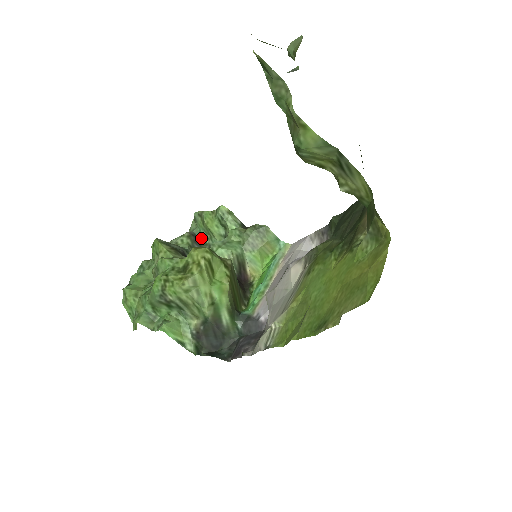
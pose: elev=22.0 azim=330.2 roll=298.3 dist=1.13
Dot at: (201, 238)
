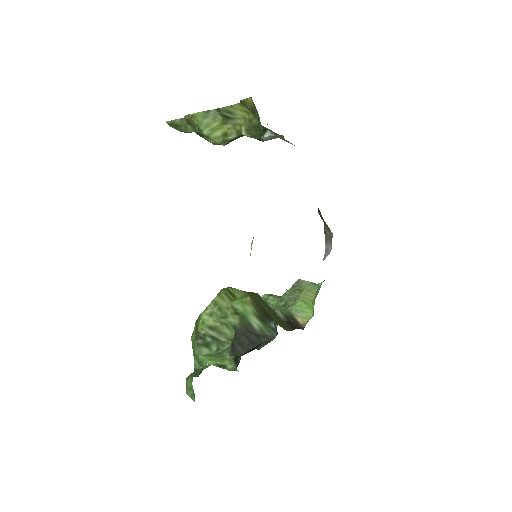
Dot at: occluded
